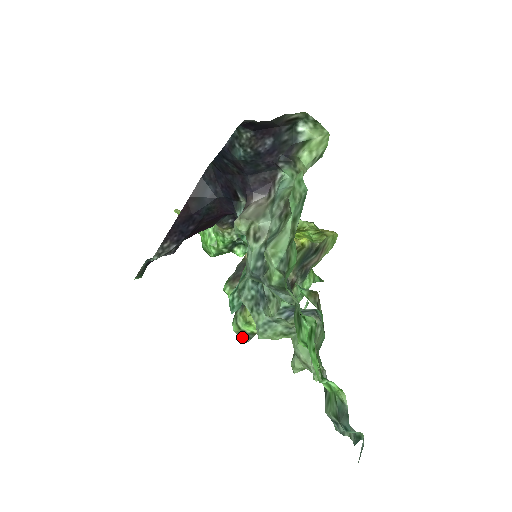
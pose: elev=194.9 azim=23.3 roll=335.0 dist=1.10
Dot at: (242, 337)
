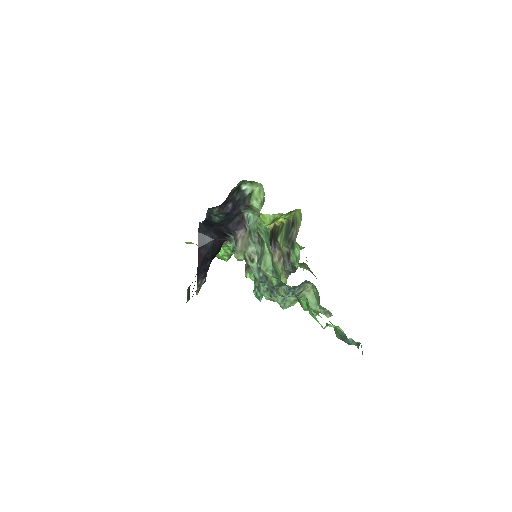
Dot at: (274, 301)
